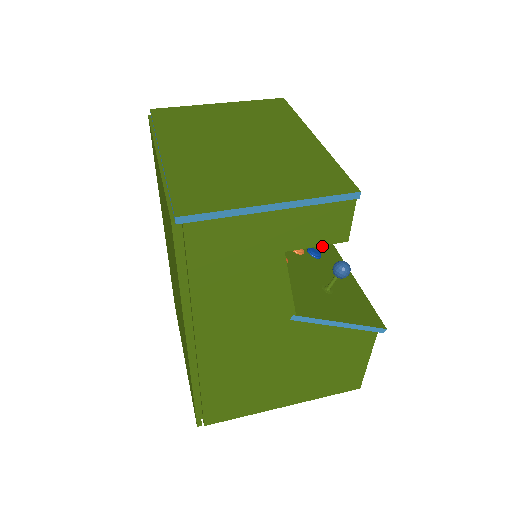
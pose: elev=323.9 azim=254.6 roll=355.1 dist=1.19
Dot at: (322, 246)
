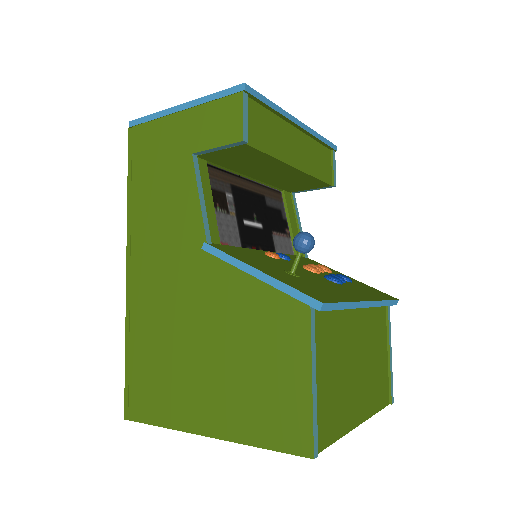
Dot at: (361, 290)
